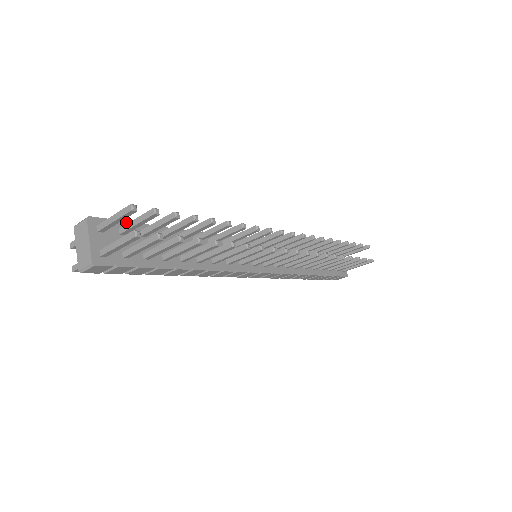
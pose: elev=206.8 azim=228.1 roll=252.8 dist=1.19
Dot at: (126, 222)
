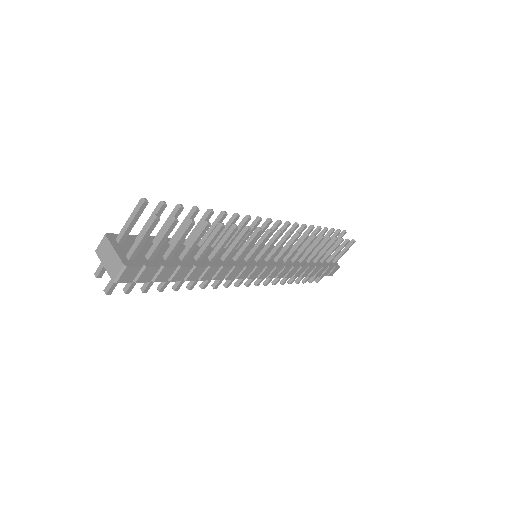
Dot at: occluded
